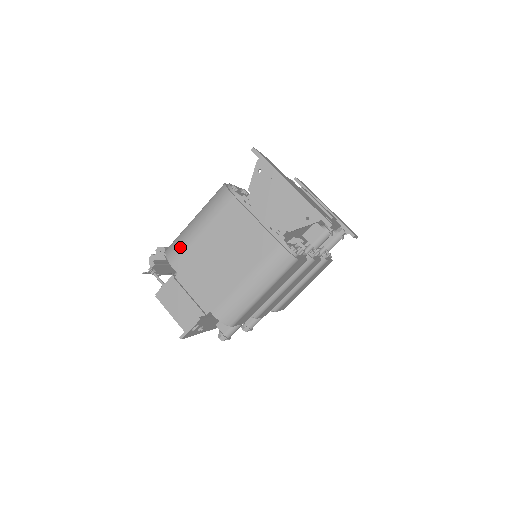
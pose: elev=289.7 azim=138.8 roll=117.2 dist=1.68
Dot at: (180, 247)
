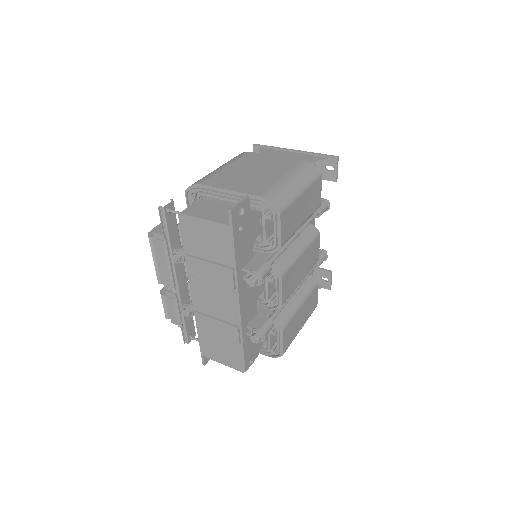
Dot at: (206, 177)
